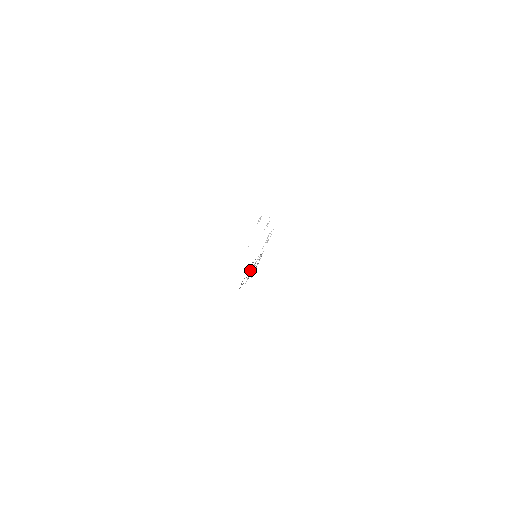
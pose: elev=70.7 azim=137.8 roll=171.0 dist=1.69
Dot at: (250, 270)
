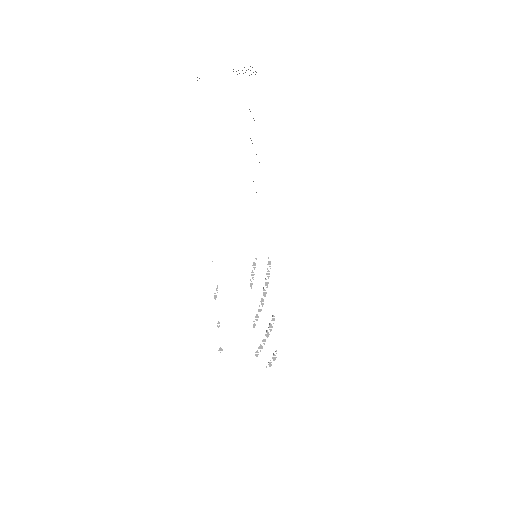
Dot at: occluded
